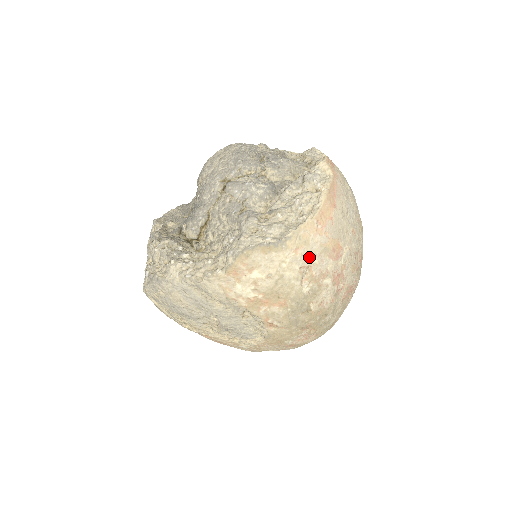
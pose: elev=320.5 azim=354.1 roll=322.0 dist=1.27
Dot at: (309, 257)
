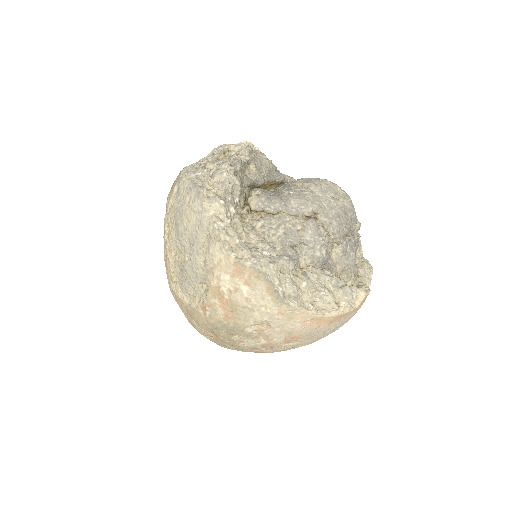
Dot at: (279, 324)
